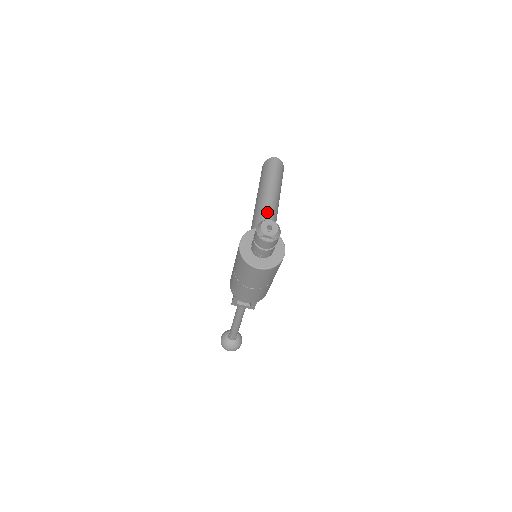
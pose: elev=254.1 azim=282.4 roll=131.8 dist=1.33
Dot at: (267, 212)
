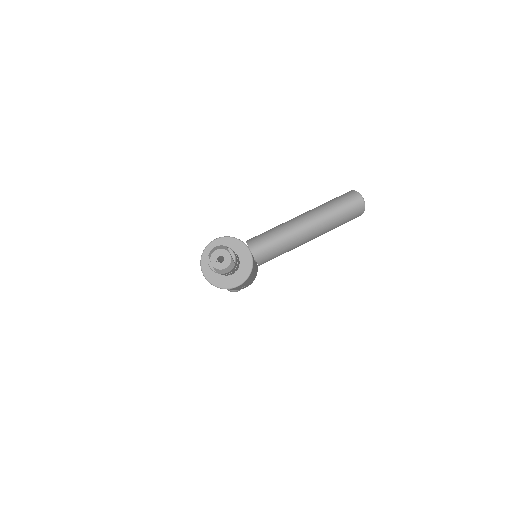
Dot at: (280, 237)
